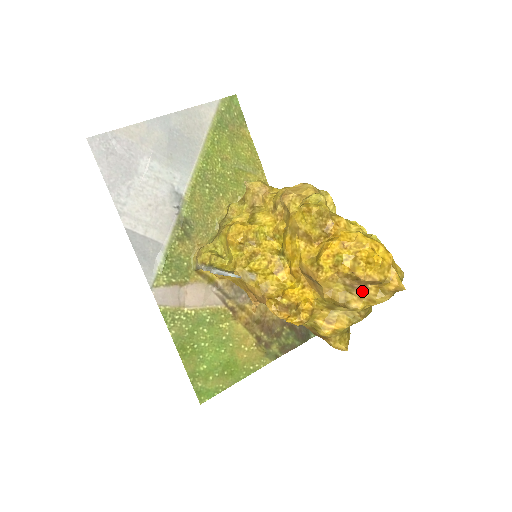
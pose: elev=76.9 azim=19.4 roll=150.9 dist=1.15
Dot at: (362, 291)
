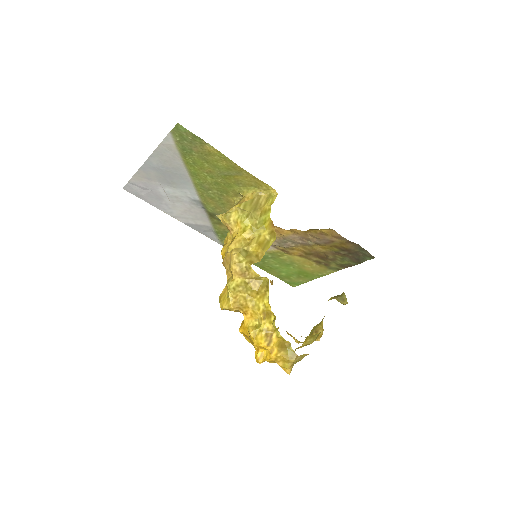
Dot at: occluded
